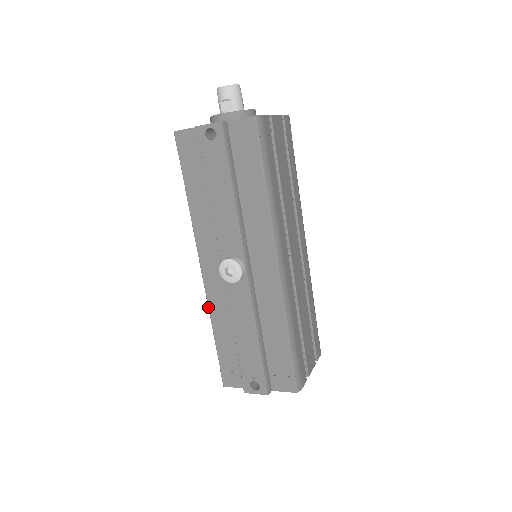
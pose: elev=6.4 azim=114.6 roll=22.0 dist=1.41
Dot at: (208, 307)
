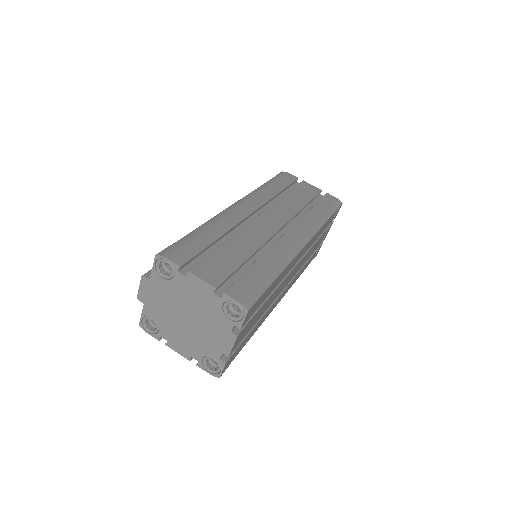
Dot at: occluded
